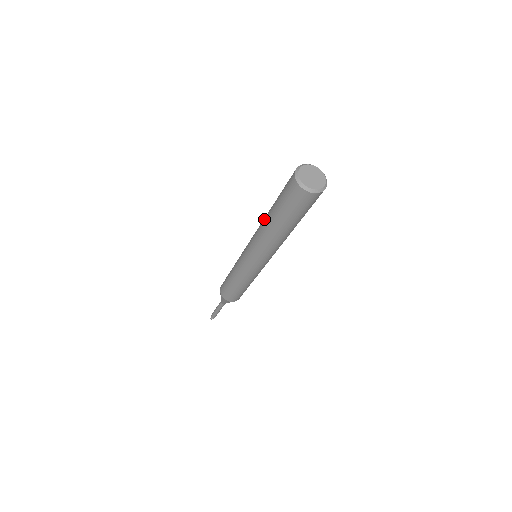
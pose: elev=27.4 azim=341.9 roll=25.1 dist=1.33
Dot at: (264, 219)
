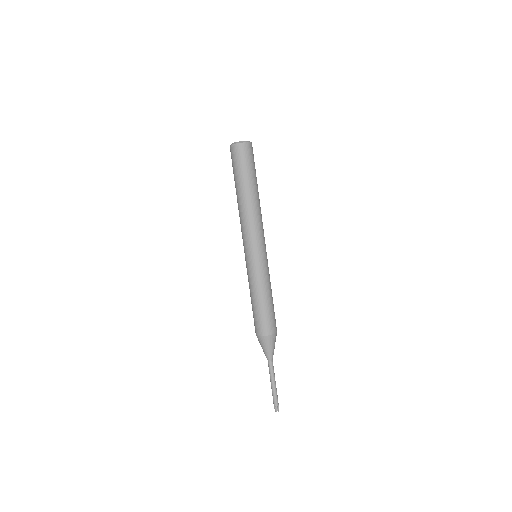
Dot at: occluded
